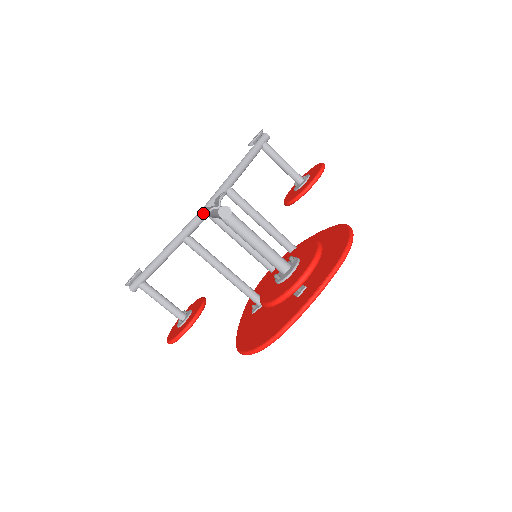
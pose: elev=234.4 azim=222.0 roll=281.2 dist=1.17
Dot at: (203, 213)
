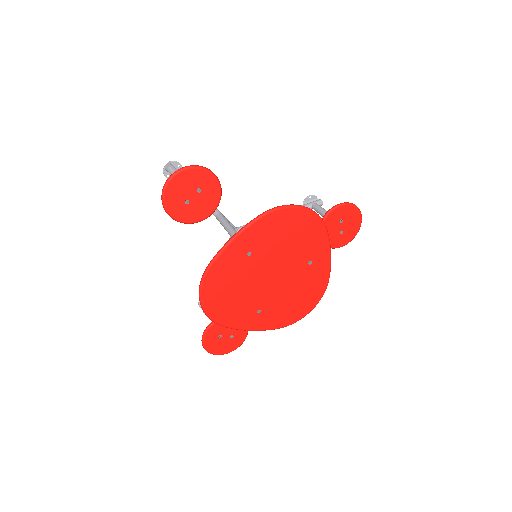
Dot at: occluded
